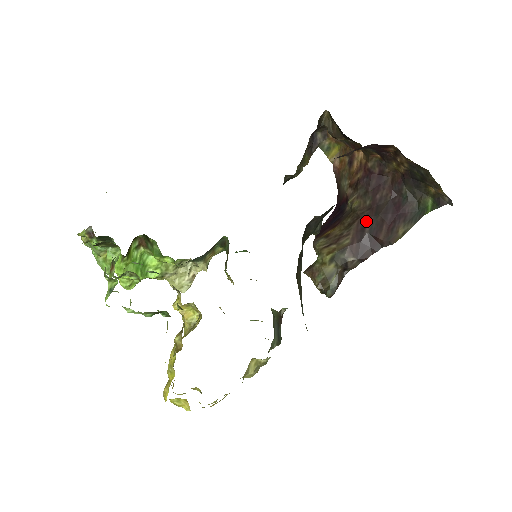
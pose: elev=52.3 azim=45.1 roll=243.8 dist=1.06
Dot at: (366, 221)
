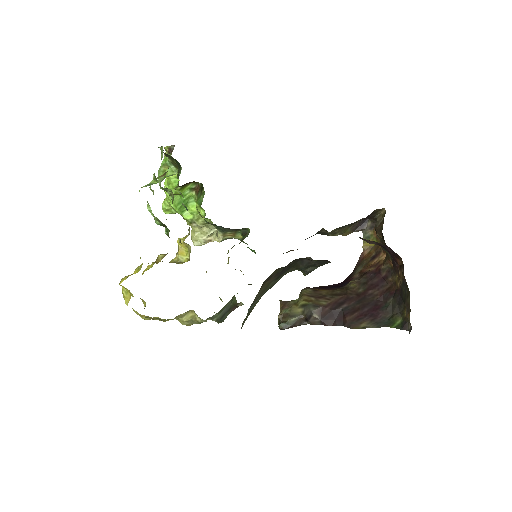
Dot at: (348, 300)
